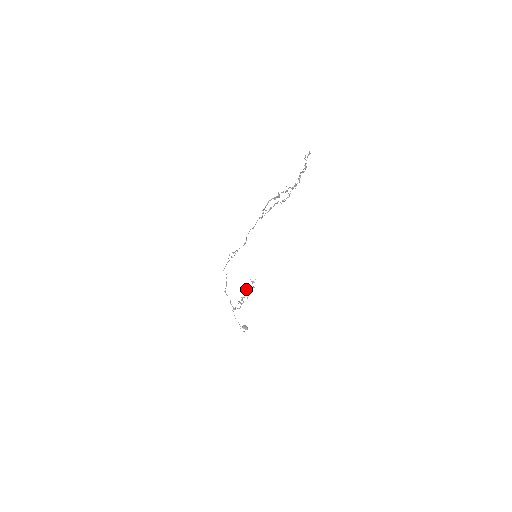
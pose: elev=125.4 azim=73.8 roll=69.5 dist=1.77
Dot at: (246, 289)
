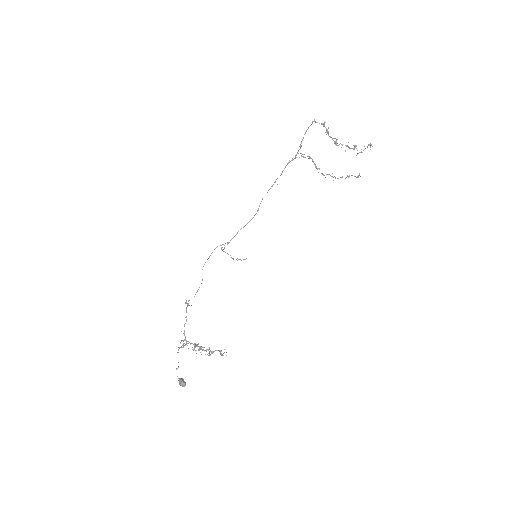
Dot at: occluded
